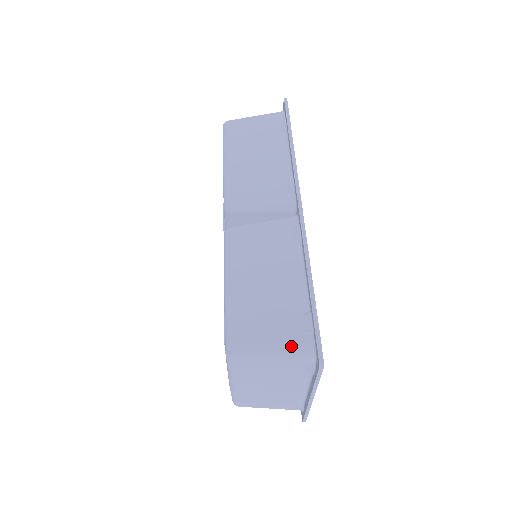
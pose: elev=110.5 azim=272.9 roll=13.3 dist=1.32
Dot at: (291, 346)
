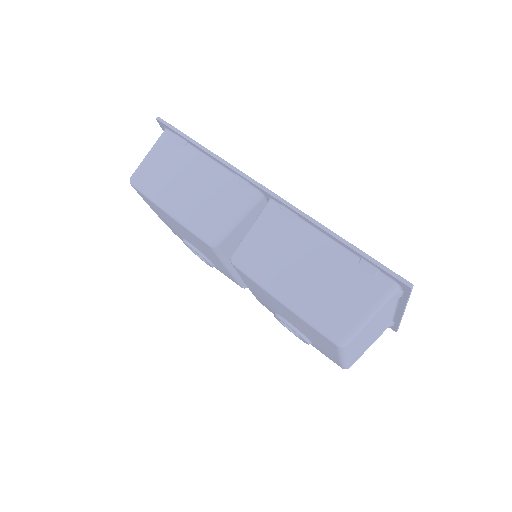
Dot at: (375, 295)
